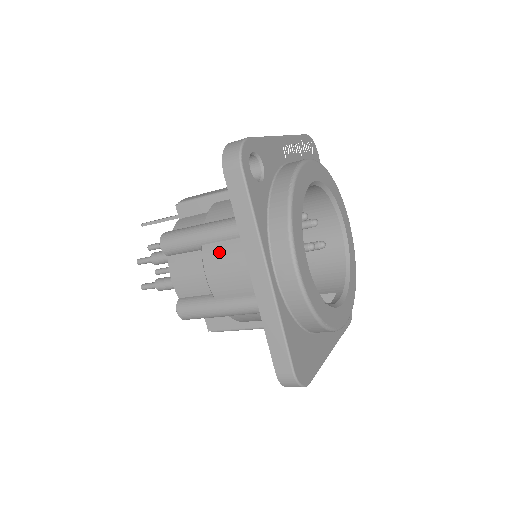
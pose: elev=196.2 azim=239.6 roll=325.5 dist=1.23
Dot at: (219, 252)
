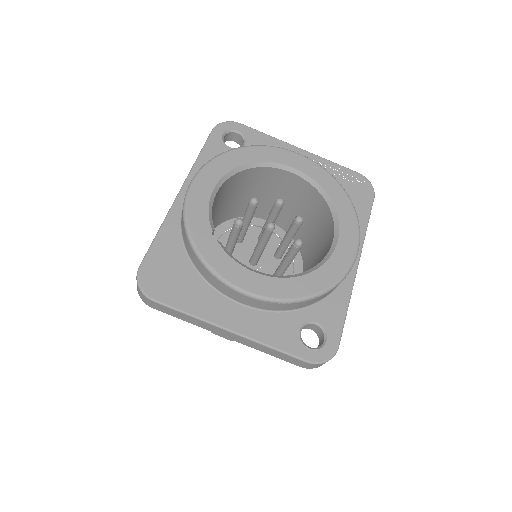
Dot at: occluded
